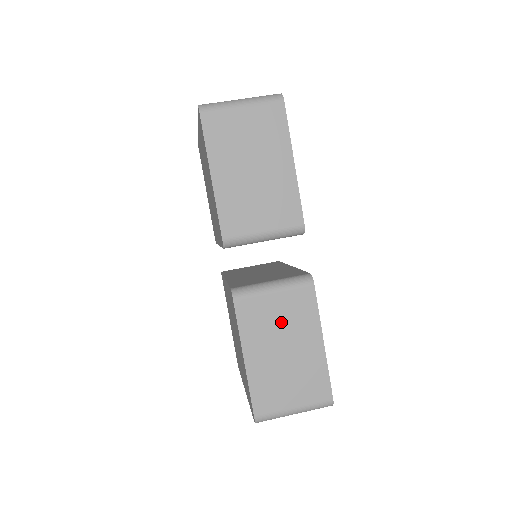
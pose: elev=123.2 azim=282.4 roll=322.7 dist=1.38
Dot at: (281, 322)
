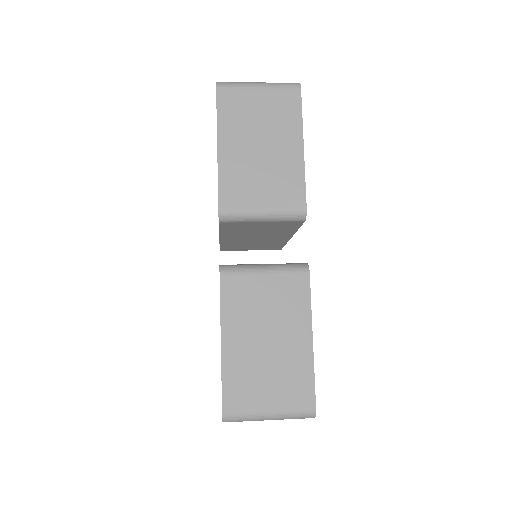
Dot at: (268, 308)
